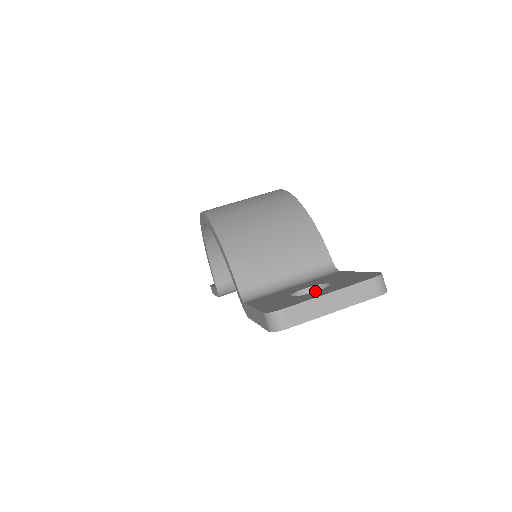
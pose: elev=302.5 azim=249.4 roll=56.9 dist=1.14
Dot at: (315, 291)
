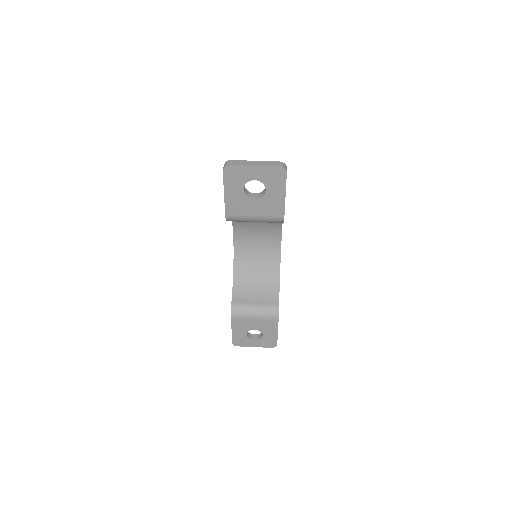
Dot at: (260, 194)
